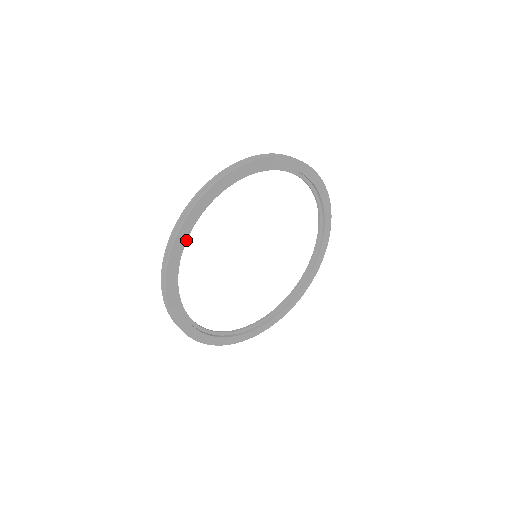
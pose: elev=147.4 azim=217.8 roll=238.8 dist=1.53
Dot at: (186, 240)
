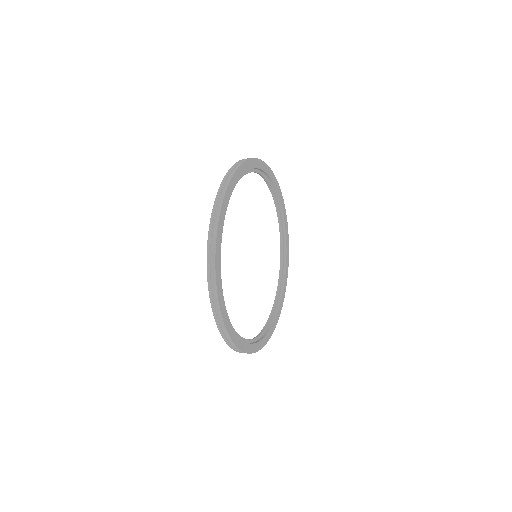
Dot at: occluded
